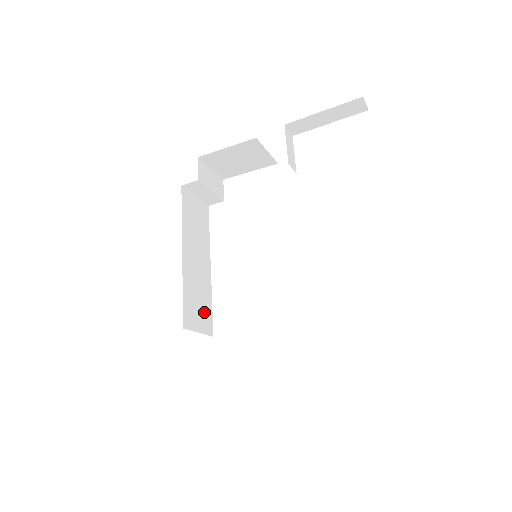
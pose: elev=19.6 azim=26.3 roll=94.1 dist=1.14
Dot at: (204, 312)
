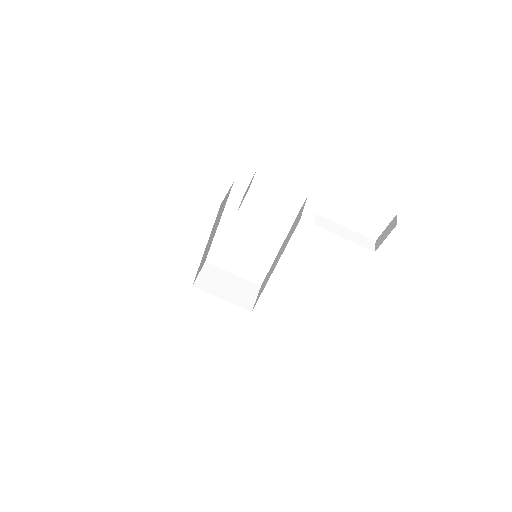
Dot at: (205, 258)
